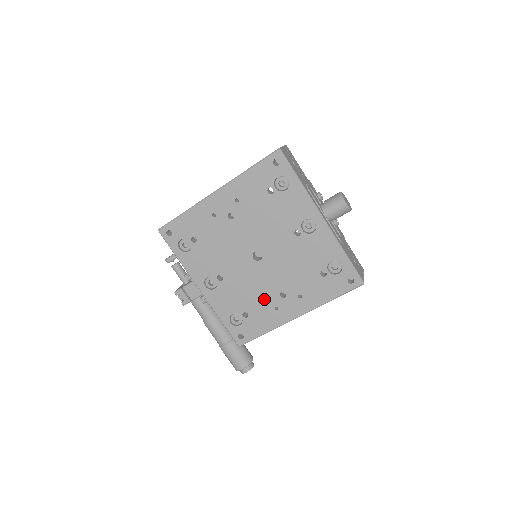
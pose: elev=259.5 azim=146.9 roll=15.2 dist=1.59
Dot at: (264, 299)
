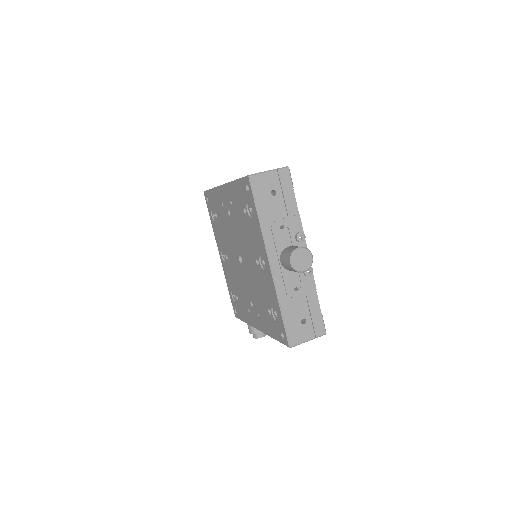
Dot at: (244, 296)
